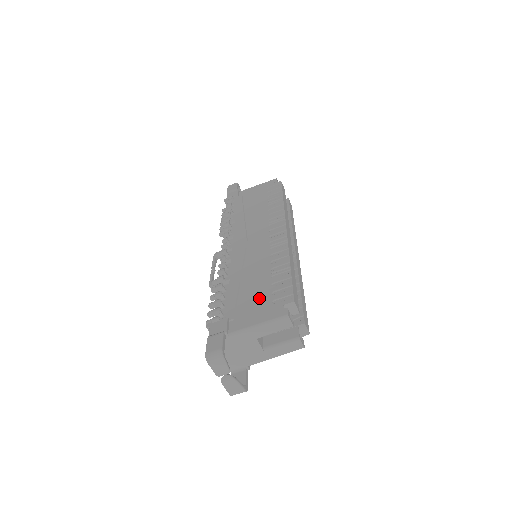
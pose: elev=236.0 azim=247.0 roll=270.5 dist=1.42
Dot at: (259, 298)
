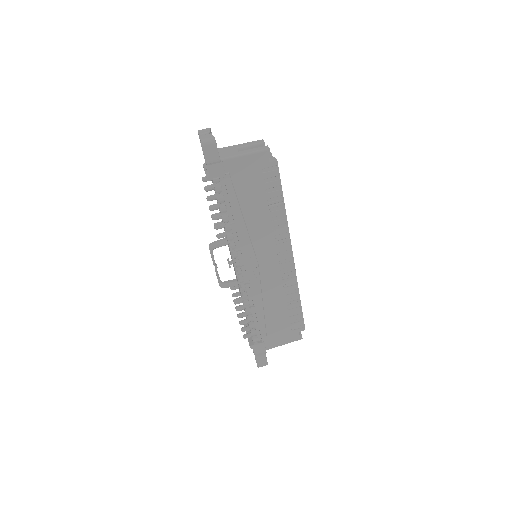
Dot at: occluded
